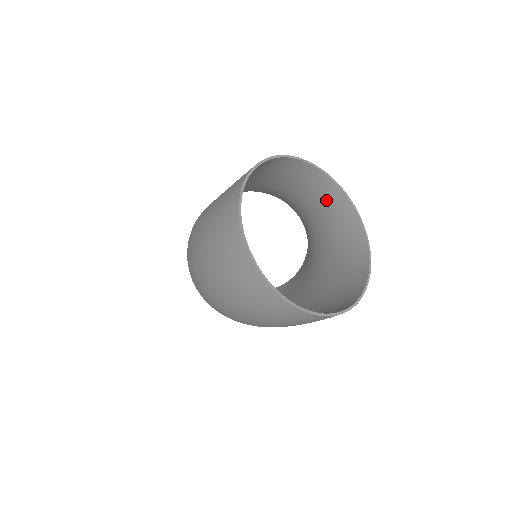
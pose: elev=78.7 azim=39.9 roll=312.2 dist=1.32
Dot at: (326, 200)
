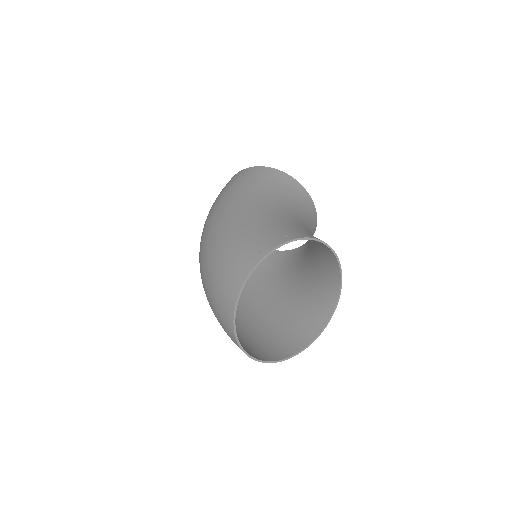
Dot at: (327, 259)
